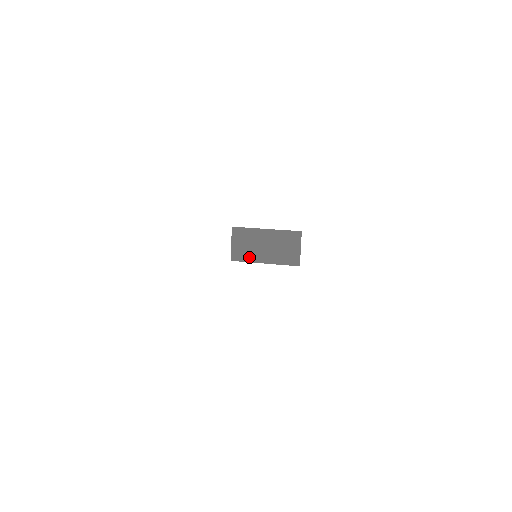
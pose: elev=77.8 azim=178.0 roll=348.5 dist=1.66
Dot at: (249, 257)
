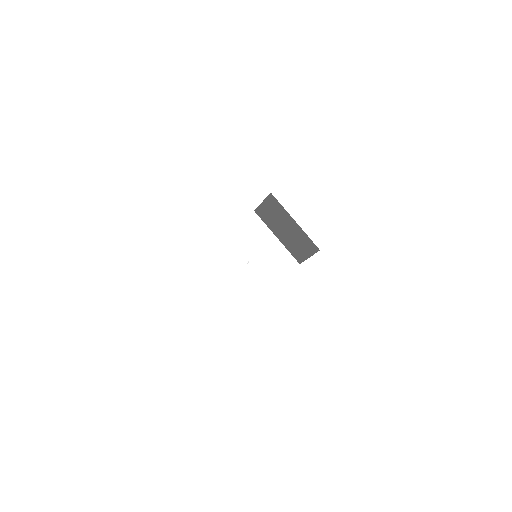
Dot at: (269, 222)
